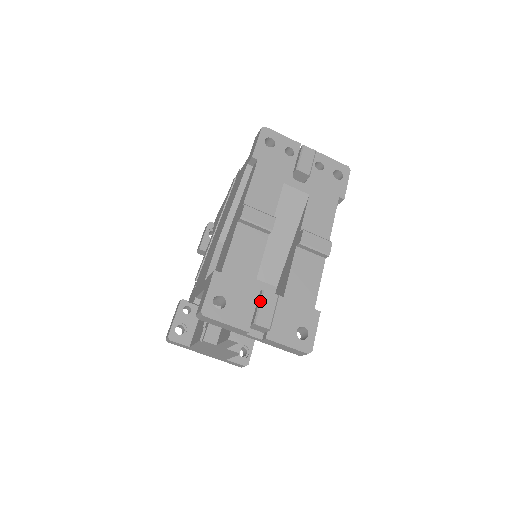
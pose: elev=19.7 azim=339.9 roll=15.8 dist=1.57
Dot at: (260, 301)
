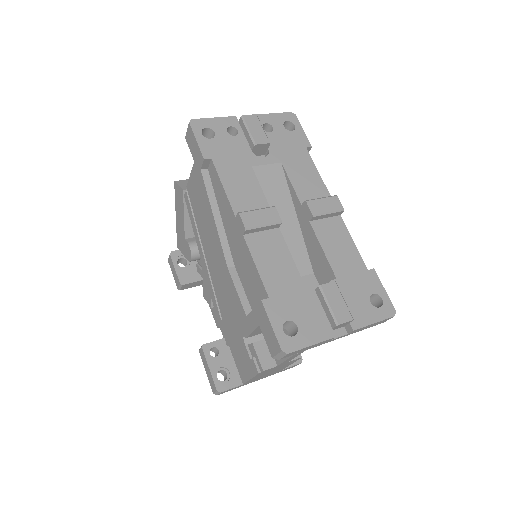
Dot at: (325, 299)
